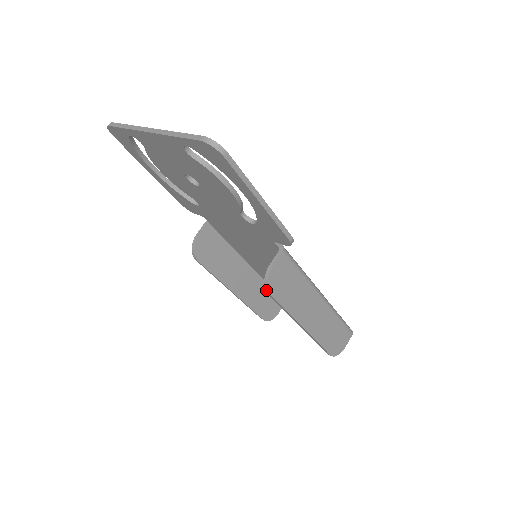
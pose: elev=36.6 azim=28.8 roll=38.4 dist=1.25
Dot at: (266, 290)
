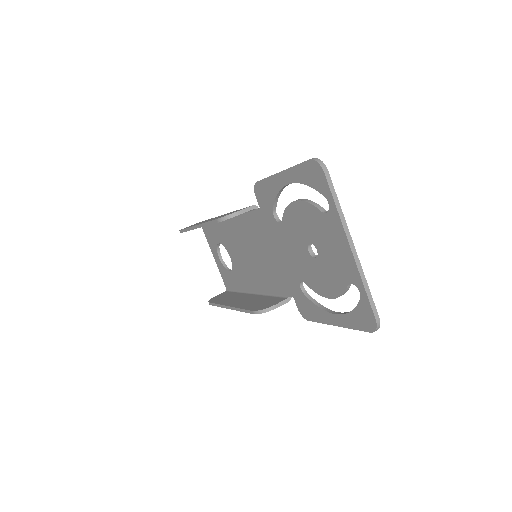
Dot at: (256, 312)
